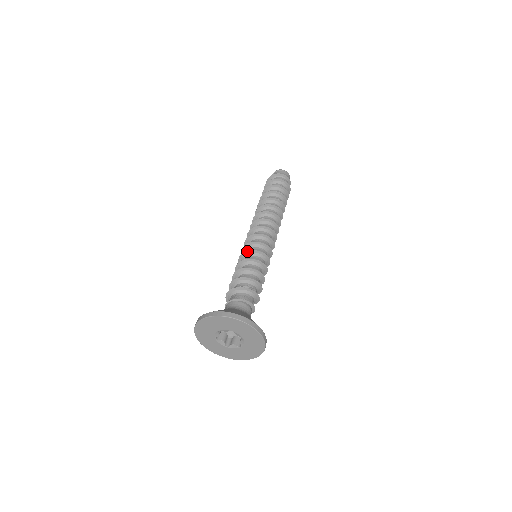
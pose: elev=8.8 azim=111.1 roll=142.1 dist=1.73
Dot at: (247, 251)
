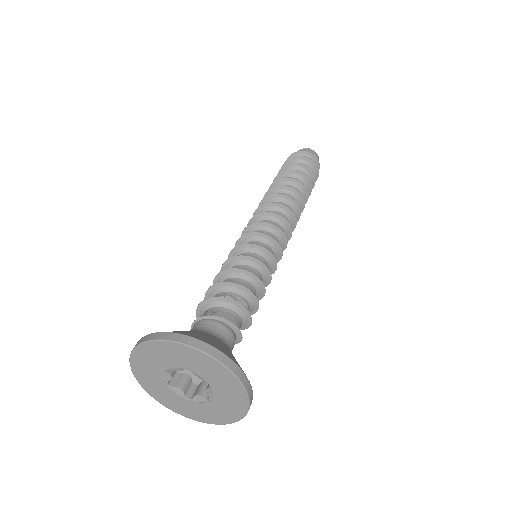
Dot at: (238, 246)
